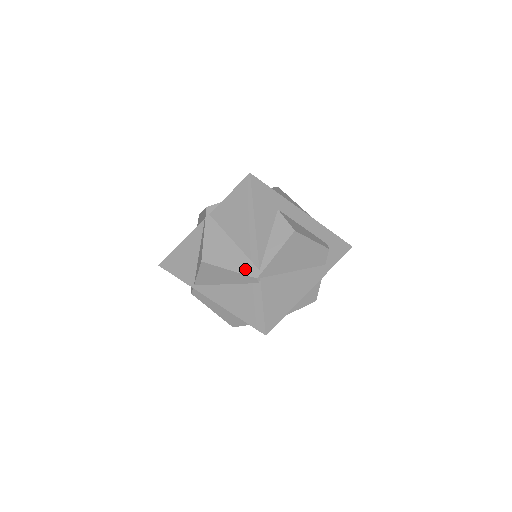
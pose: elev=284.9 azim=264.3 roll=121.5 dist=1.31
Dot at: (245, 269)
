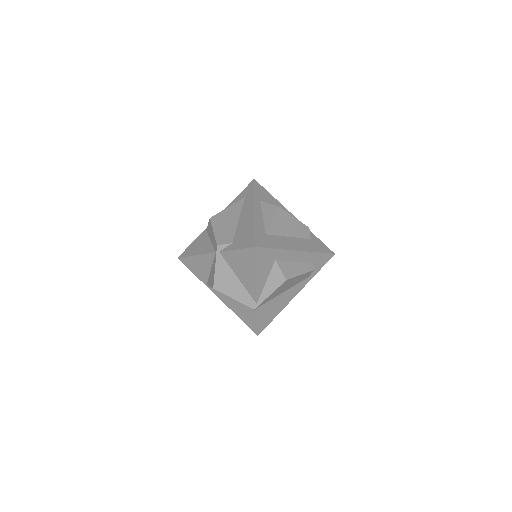
Dot at: (246, 301)
